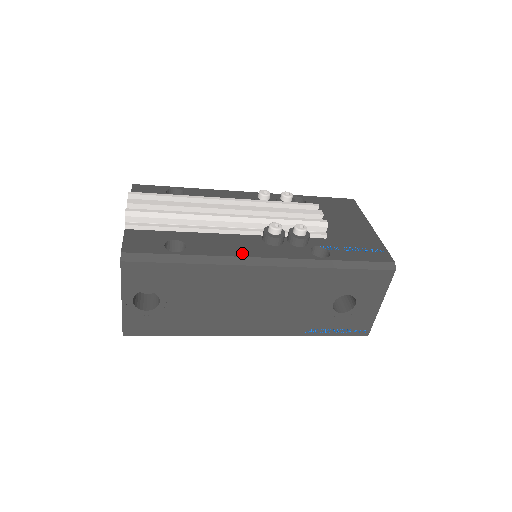
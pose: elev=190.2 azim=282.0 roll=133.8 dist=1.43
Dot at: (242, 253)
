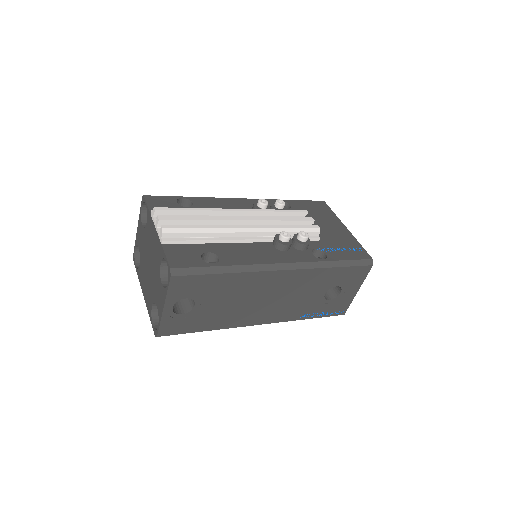
Dot at: (264, 260)
